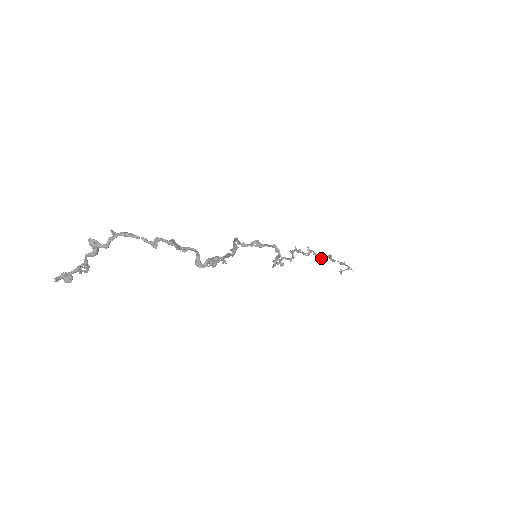
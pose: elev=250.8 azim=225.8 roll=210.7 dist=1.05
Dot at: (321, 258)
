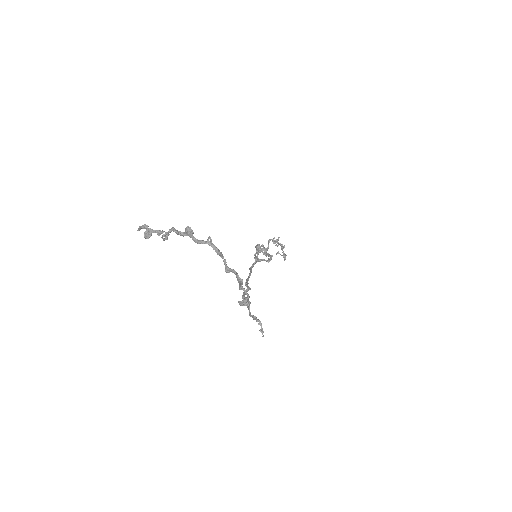
Dot at: occluded
